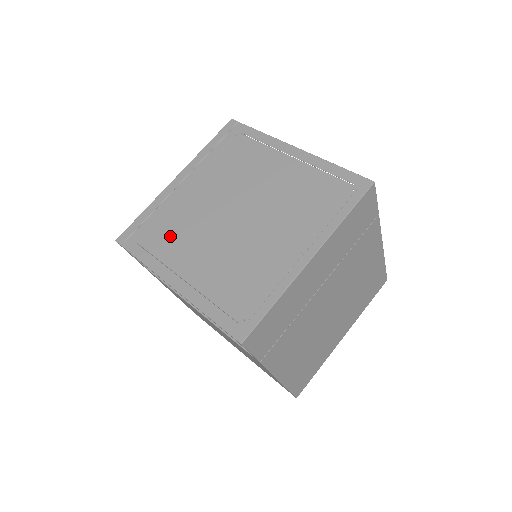
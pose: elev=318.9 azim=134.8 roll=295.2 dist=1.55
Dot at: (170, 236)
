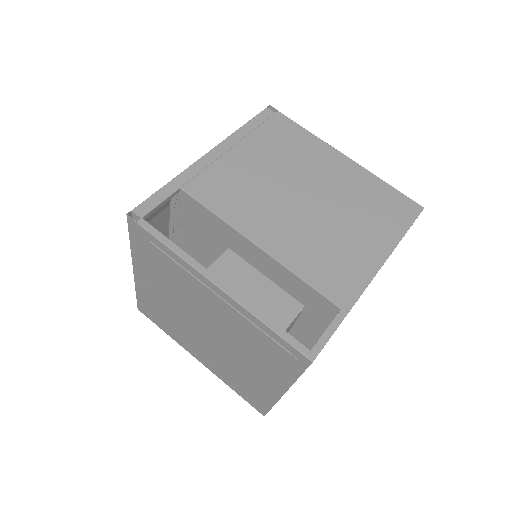
Dot at: (171, 325)
